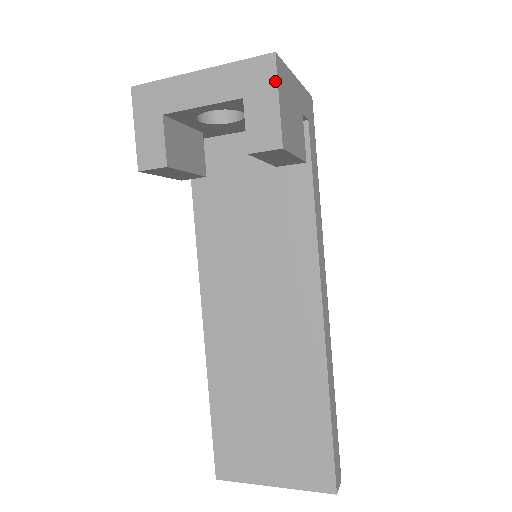
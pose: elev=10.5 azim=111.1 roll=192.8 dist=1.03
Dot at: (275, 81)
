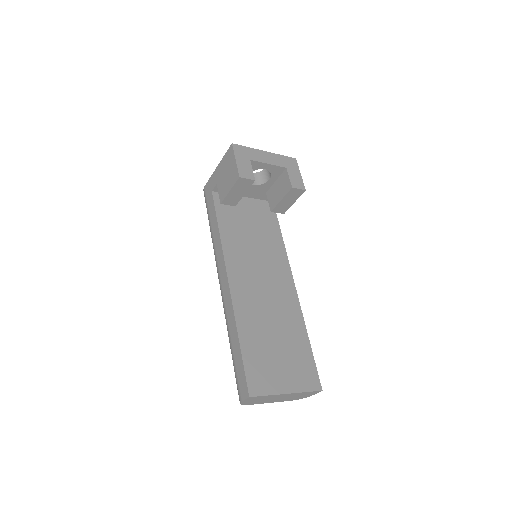
Dot at: (298, 167)
